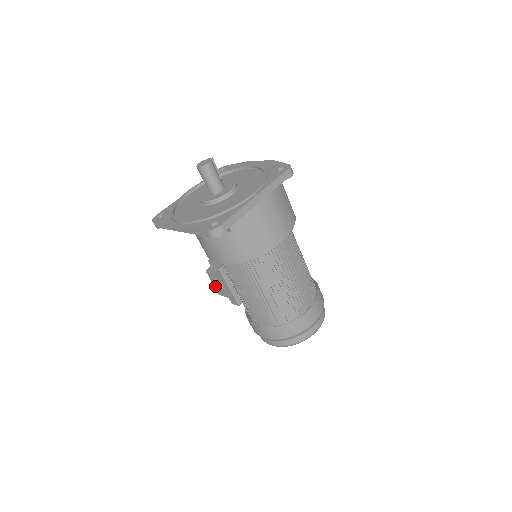
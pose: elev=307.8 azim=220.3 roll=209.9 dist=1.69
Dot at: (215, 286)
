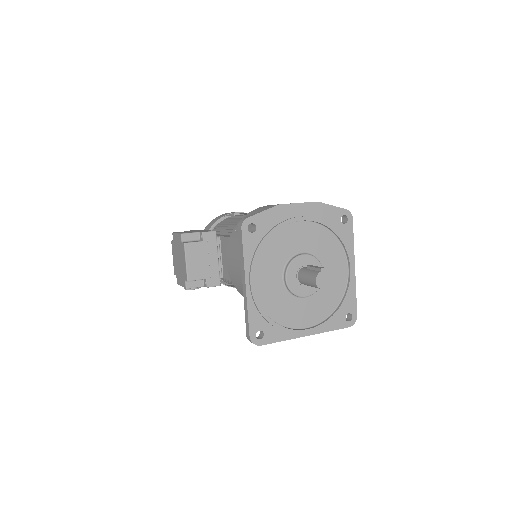
Dot at: occluded
